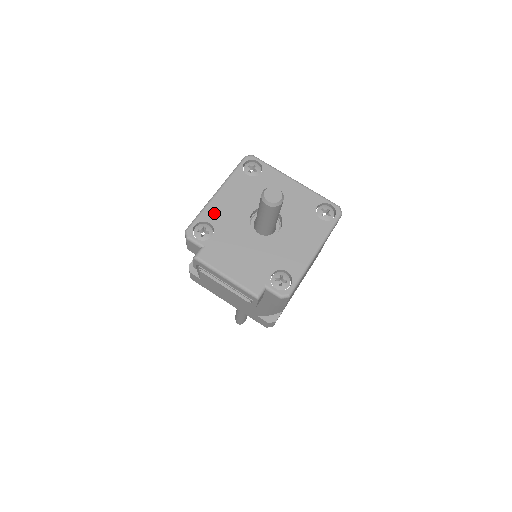
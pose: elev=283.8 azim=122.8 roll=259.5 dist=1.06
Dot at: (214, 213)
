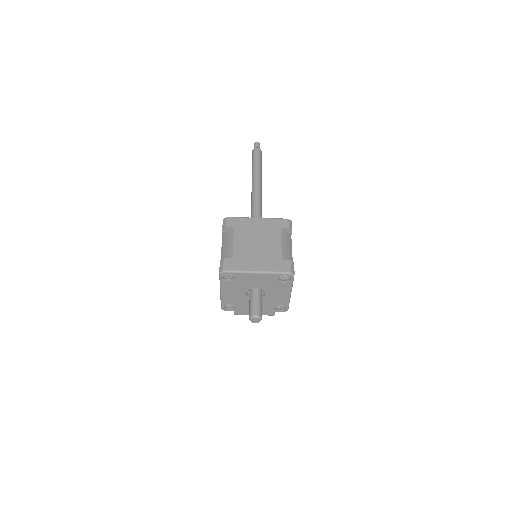
Dot at: (228, 300)
